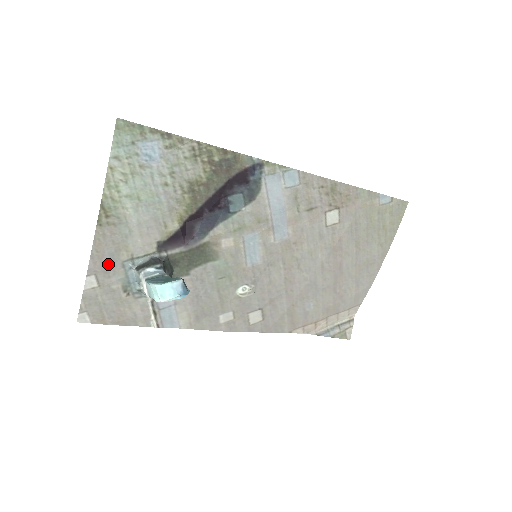
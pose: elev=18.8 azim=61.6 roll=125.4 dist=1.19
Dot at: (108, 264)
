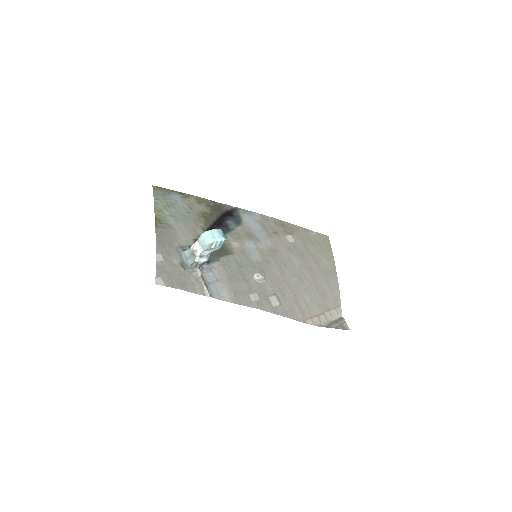
Dot at: (168, 248)
